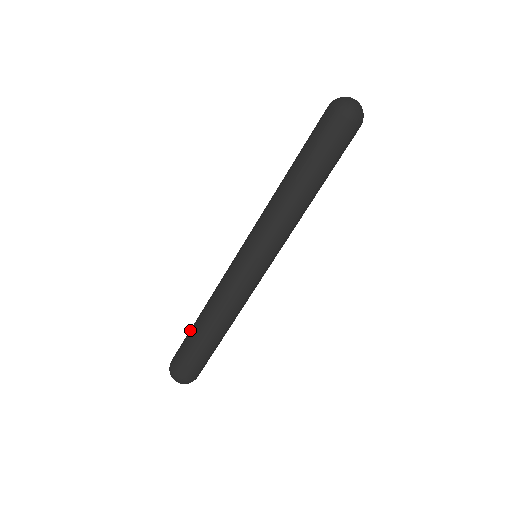
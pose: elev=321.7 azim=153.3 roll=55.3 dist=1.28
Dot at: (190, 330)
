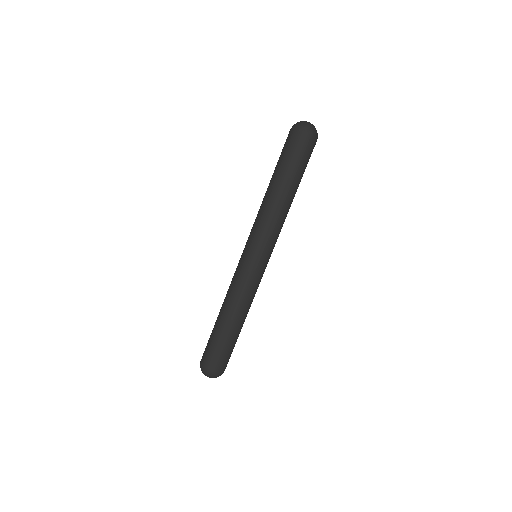
Dot at: (213, 330)
